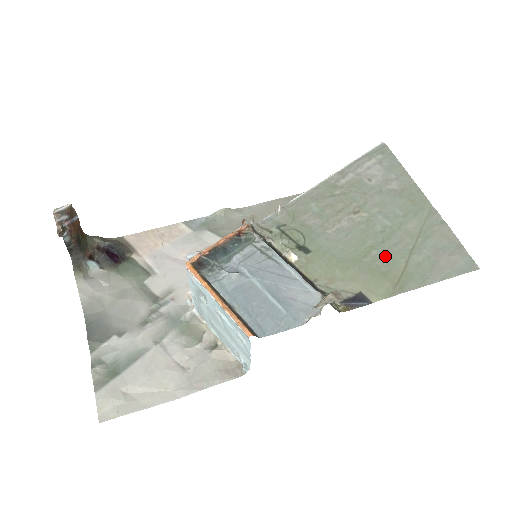
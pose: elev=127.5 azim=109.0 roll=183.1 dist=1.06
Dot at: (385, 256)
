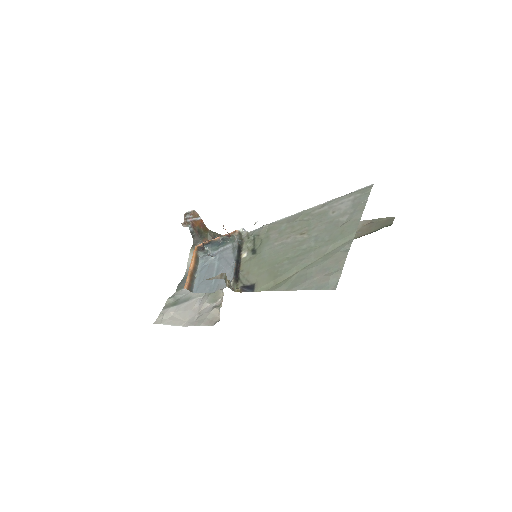
Dot at: (288, 266)
